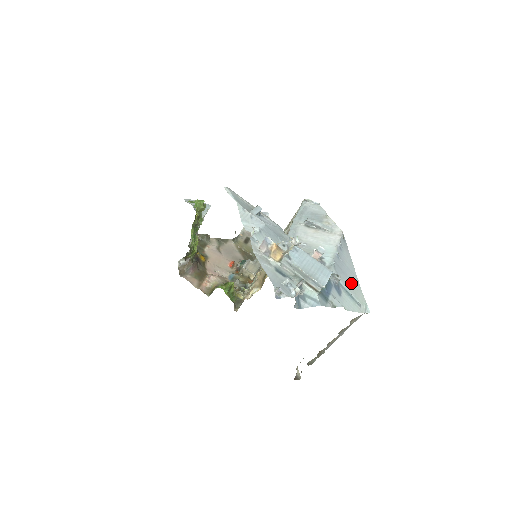
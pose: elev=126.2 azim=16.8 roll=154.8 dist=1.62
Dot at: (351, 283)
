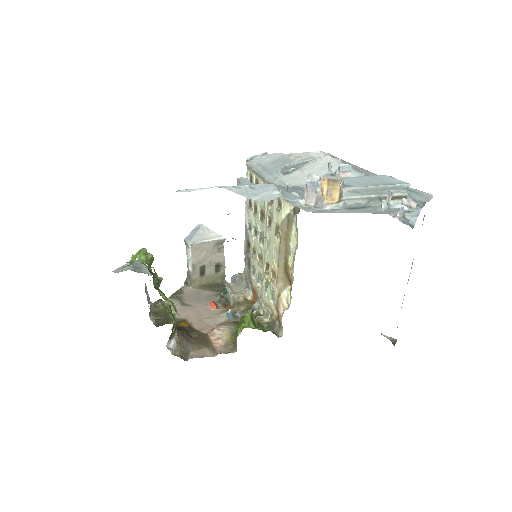
Dot at: occluded
